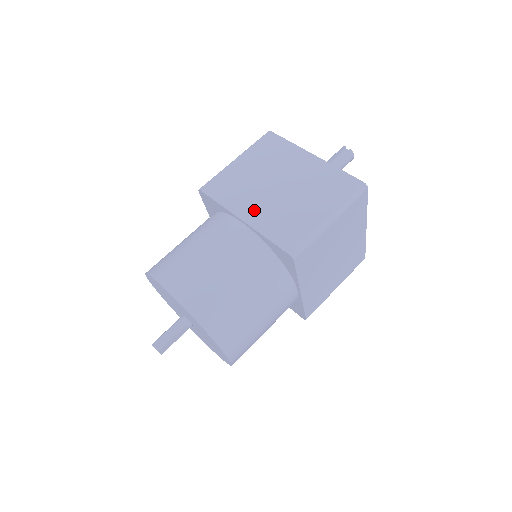
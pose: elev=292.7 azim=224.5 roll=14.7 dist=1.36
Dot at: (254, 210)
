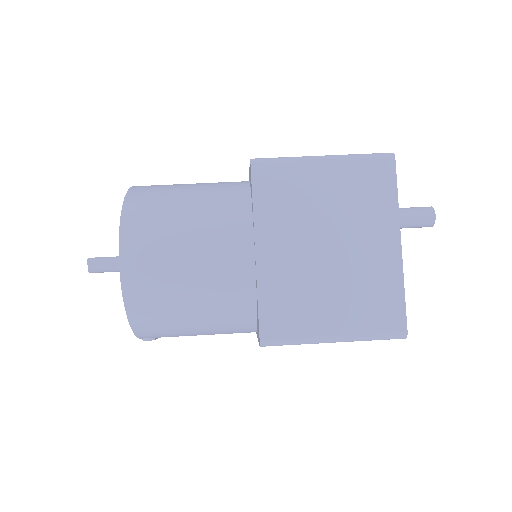
Dot at: occluded
